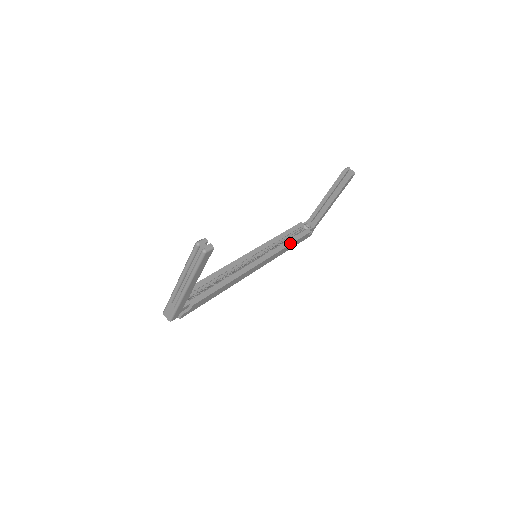
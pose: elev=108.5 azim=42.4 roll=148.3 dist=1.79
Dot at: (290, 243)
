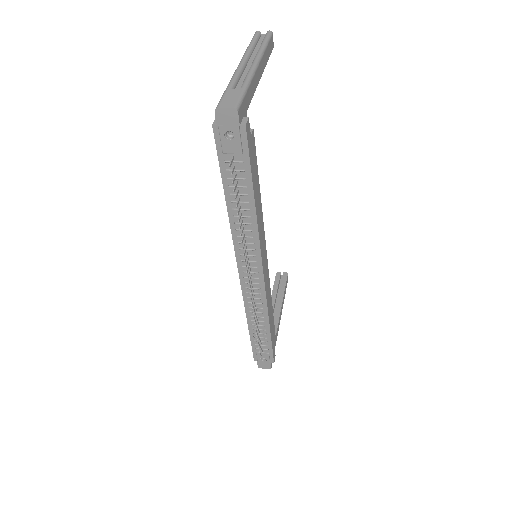
Dot at: occluded
